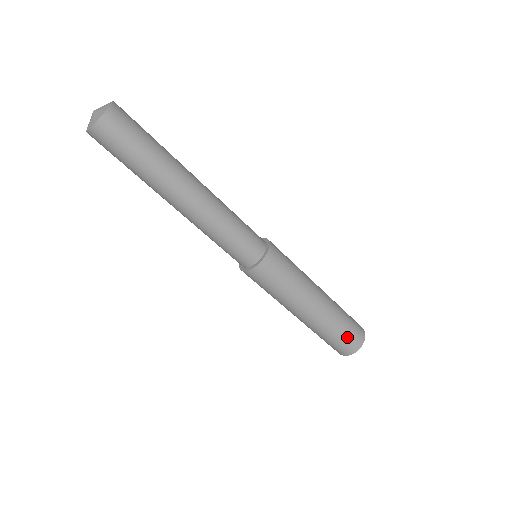
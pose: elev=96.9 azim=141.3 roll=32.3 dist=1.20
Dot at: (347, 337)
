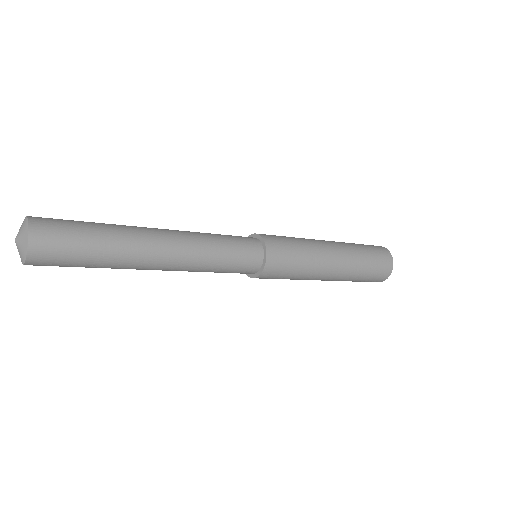
Dot at: (375, 272)
